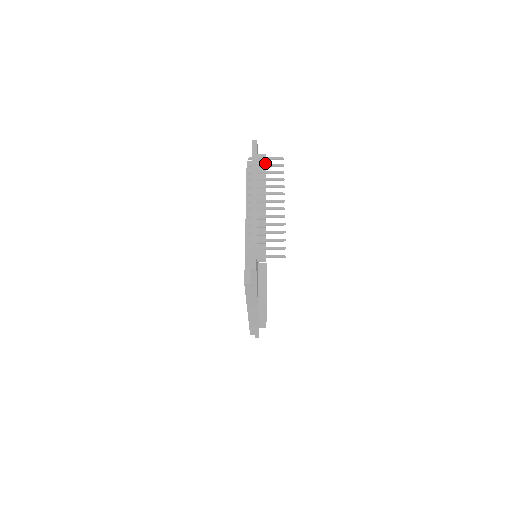
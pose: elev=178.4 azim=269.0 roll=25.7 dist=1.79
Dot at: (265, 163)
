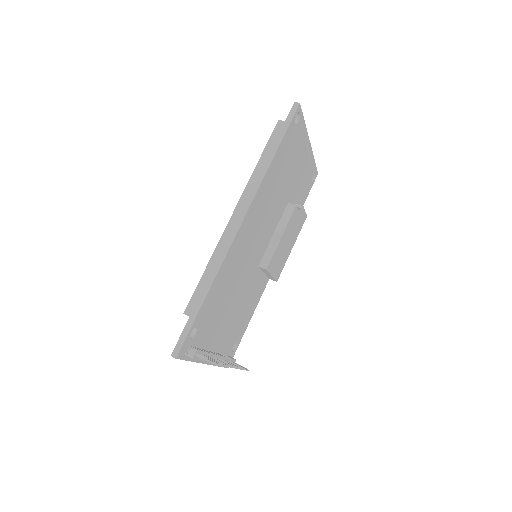
Dot at: occluded
